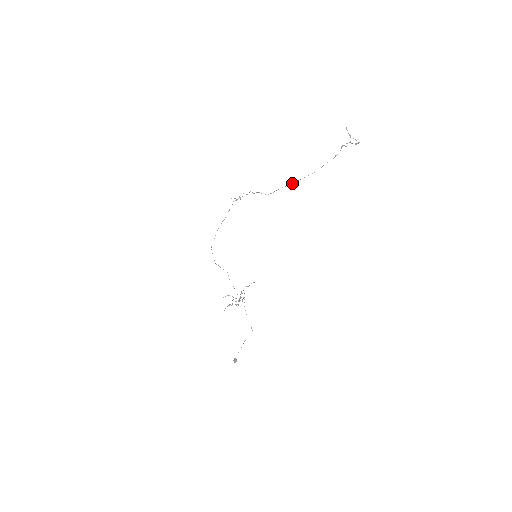
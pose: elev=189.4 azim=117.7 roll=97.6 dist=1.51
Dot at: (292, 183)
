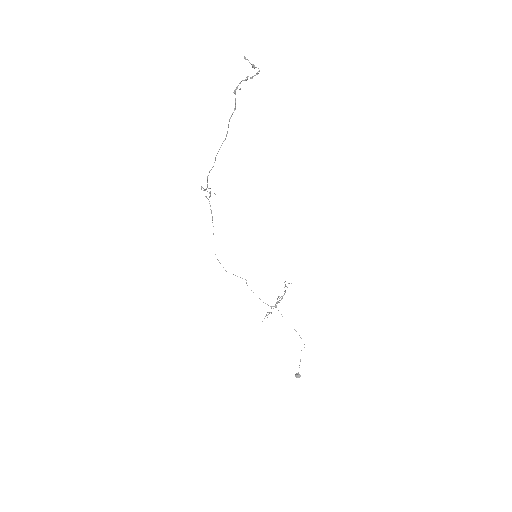
Dot at: occluded
